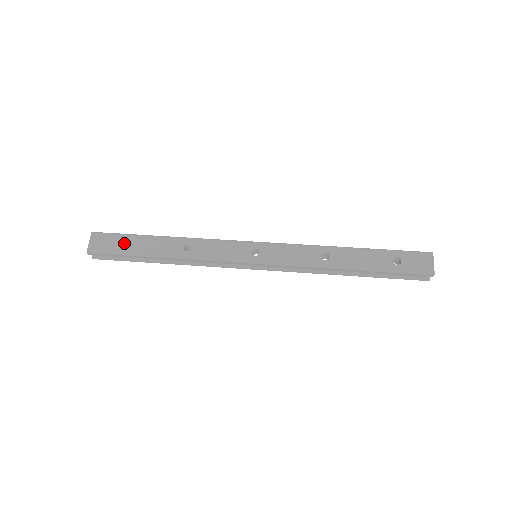
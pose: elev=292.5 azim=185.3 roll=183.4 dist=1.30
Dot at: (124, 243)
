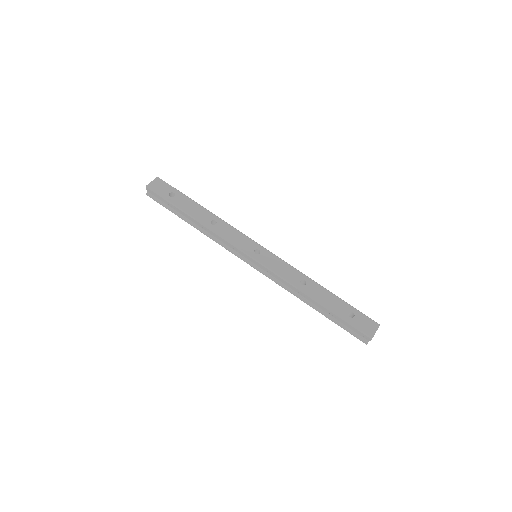
Dot at: occluded
